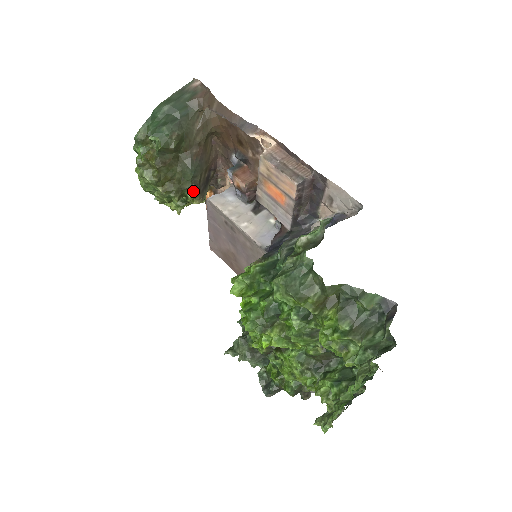
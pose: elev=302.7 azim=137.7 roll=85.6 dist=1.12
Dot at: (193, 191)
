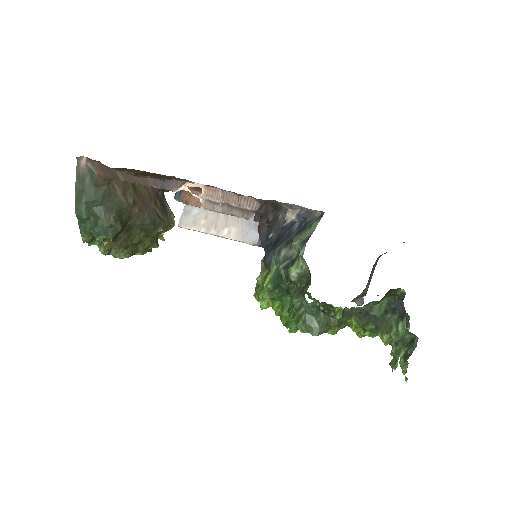
Dot at: (163, 231)
